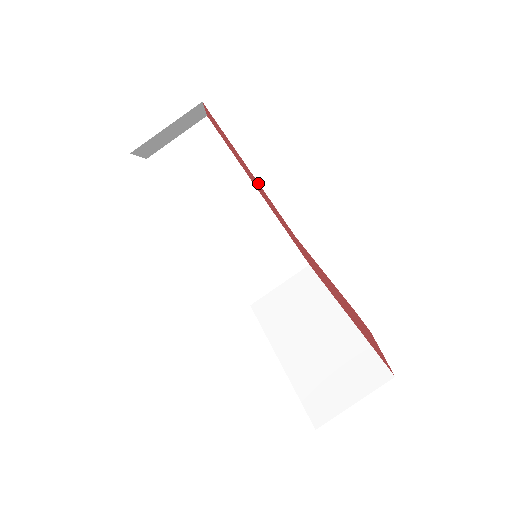
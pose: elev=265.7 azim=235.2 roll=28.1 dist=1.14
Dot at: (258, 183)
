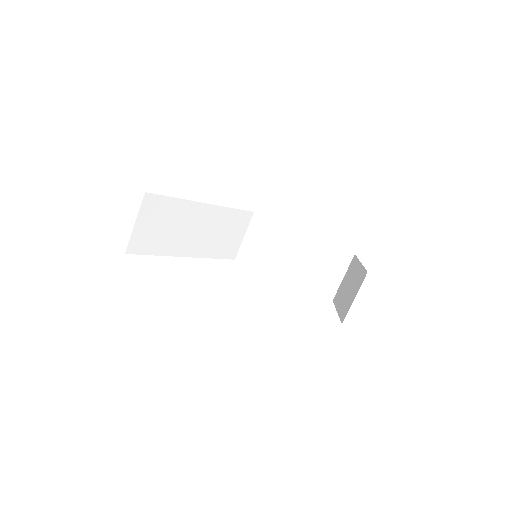
Dot at: occluded
